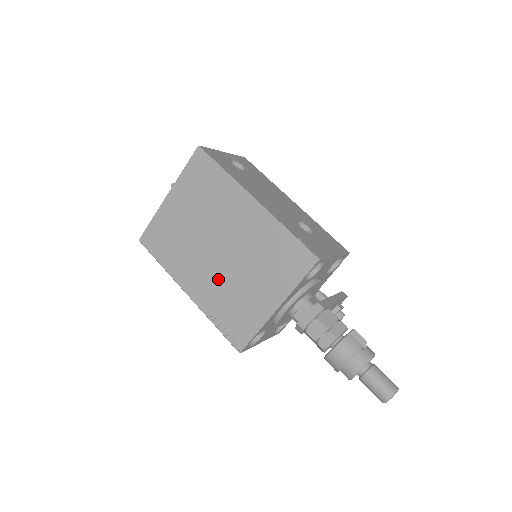
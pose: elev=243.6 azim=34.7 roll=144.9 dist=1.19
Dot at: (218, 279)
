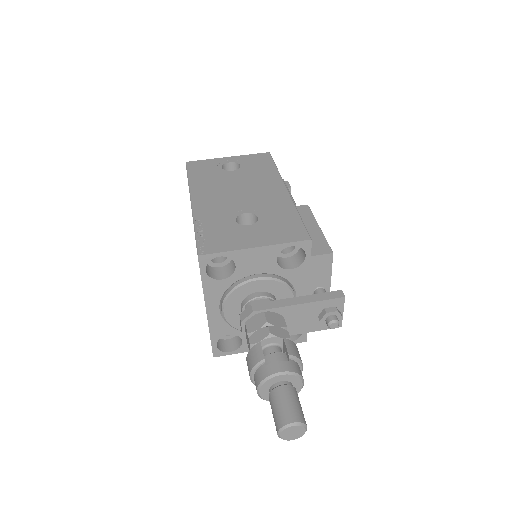
Dot at: occluded
